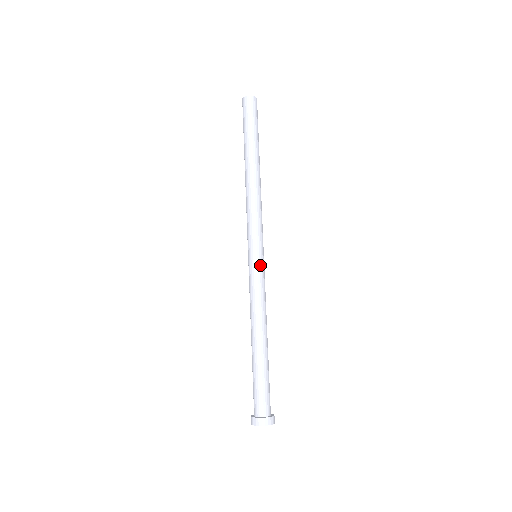
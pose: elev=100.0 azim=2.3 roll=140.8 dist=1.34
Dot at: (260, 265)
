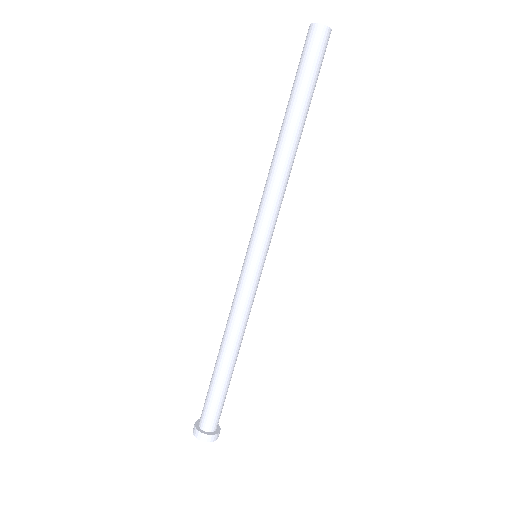
Dot at: (252, 271)
